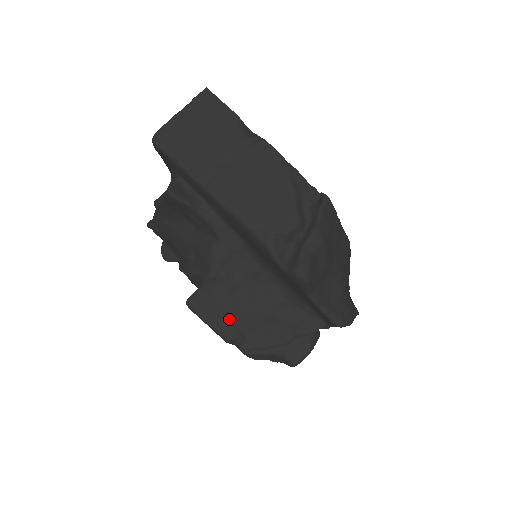
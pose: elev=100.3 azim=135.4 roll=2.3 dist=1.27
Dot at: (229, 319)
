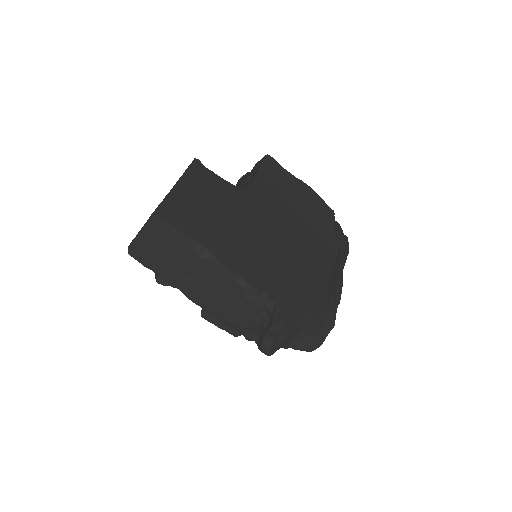
Dot at: occluded
